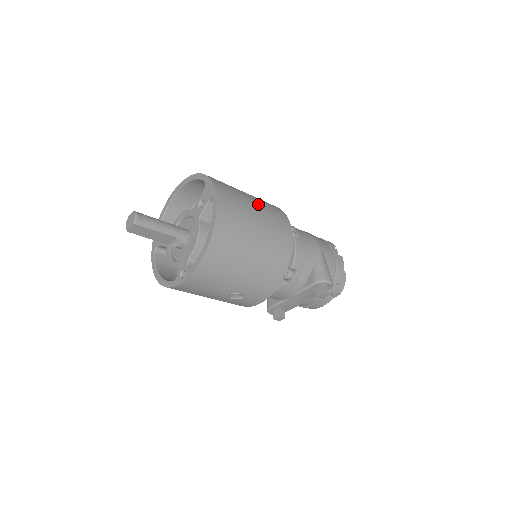
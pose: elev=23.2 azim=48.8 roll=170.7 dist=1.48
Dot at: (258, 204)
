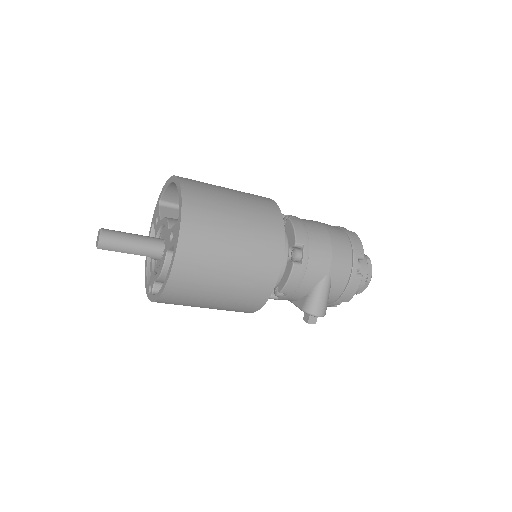
Dot at: (242, 244)
